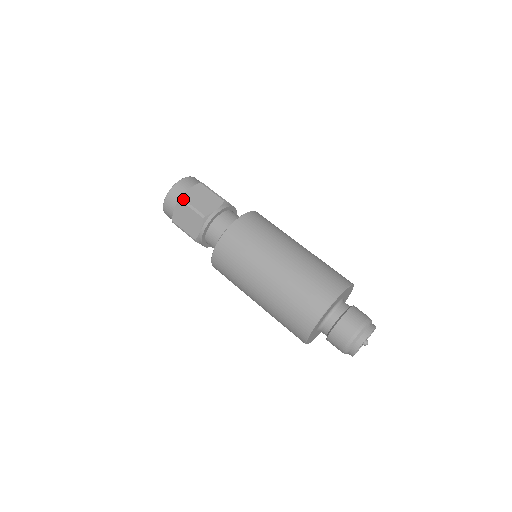
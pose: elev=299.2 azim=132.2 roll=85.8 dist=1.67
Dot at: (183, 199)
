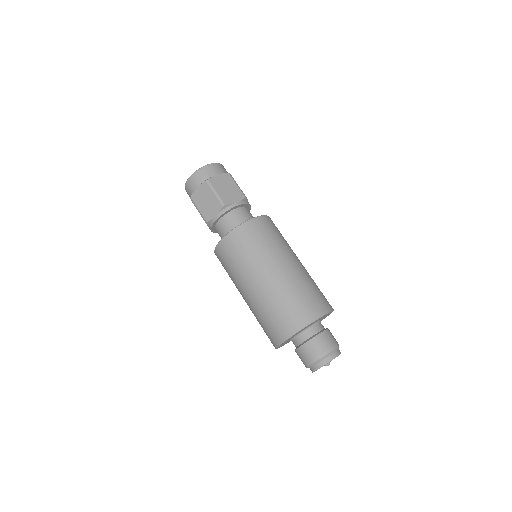
Dot at: (192, 200)
